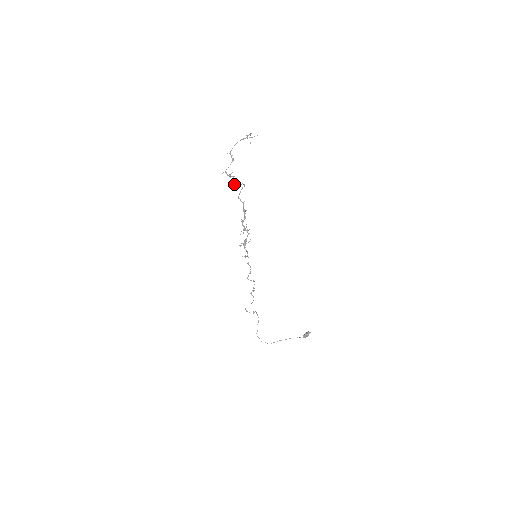
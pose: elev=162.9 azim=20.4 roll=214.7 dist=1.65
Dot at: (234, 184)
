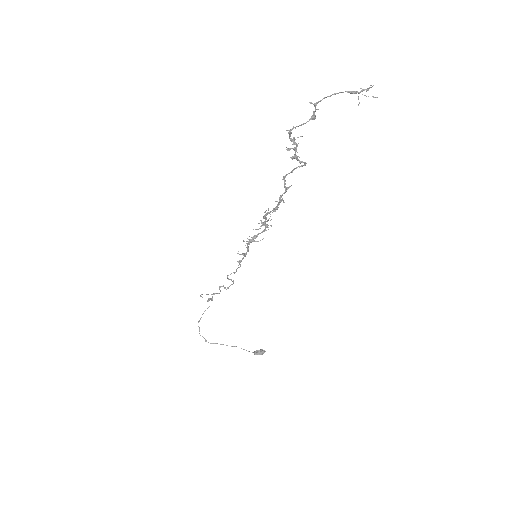
Dot at: (291, 157)
